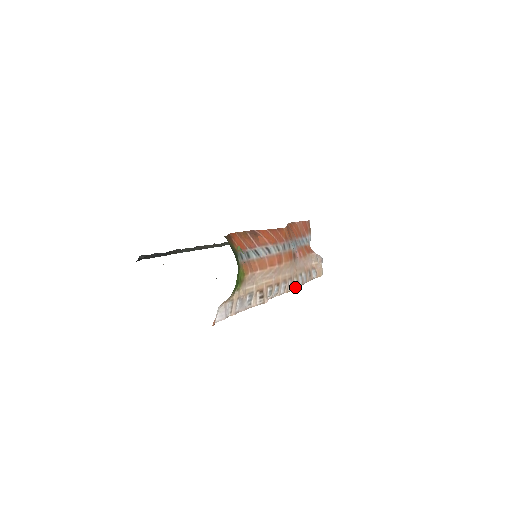
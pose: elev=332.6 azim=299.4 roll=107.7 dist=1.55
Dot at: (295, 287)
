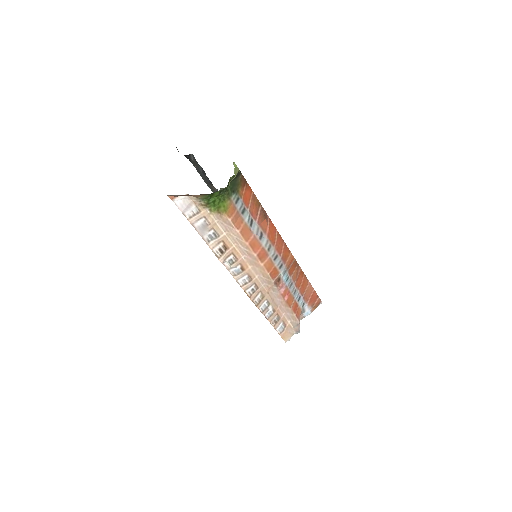
Dot at: (254, 300)
